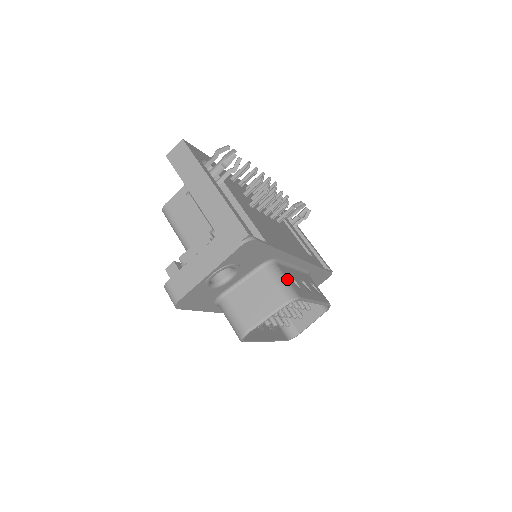
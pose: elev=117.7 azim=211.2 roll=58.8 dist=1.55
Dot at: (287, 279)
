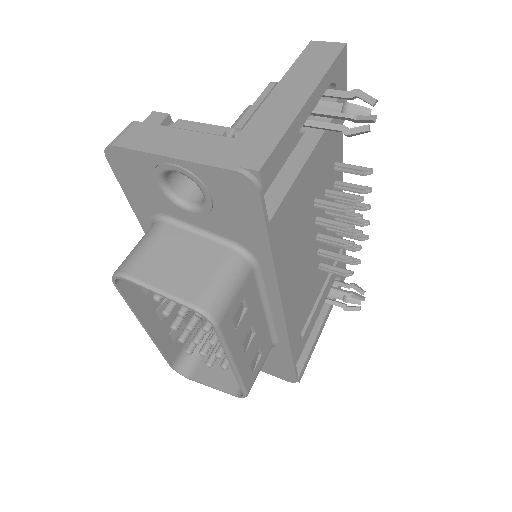
Dot at: (237, 294)
